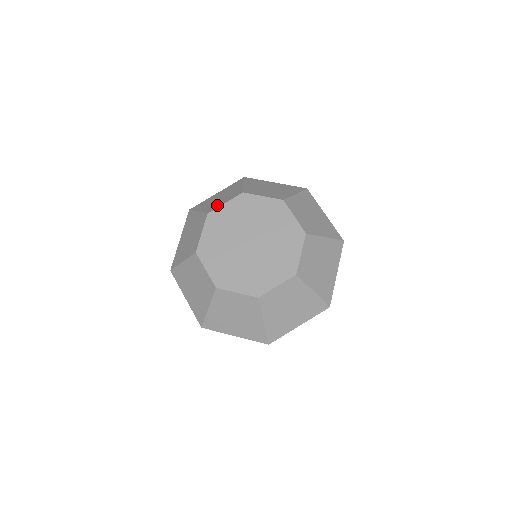
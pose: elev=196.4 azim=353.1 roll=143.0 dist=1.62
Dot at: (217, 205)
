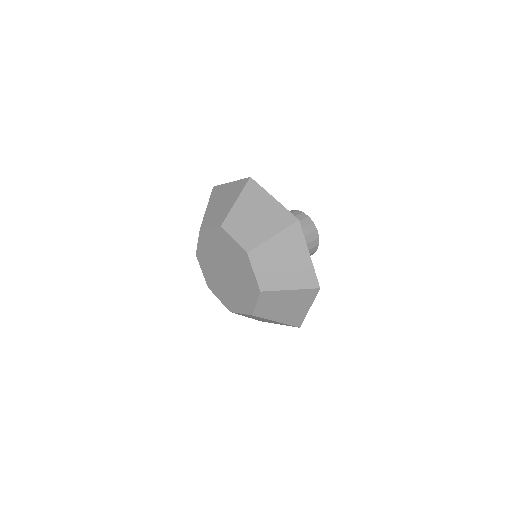
Dot at: (208, 222)
